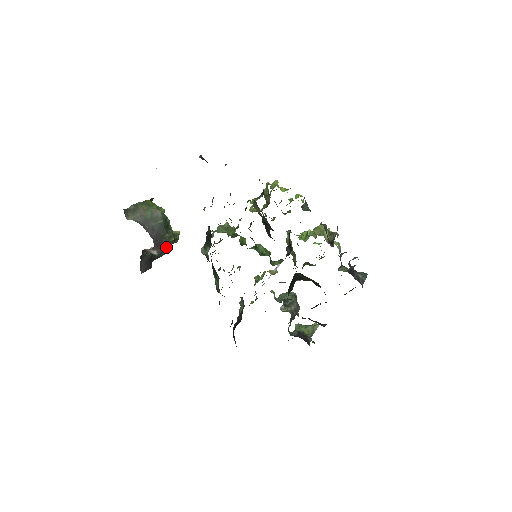
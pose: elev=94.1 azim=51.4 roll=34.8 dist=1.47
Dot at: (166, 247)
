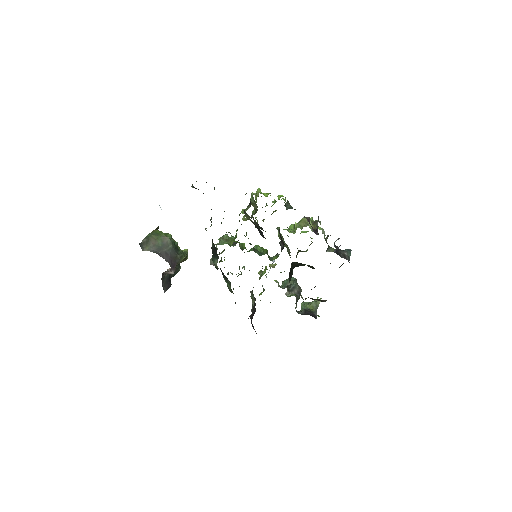
Dot at: (179, 265)
